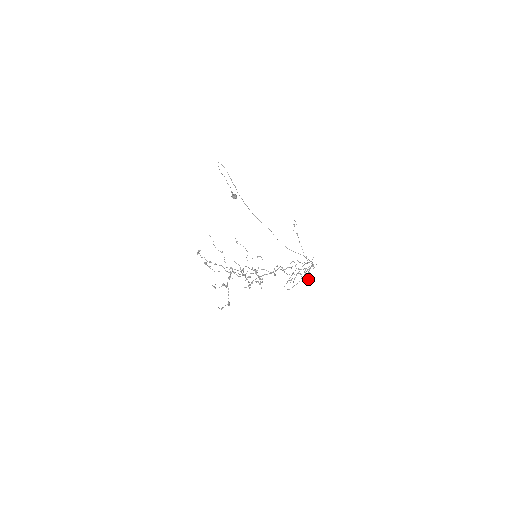
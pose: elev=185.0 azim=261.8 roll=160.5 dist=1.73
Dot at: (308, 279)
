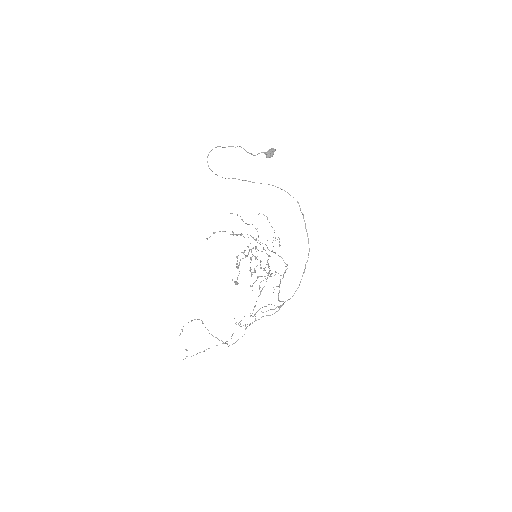
Dot at: (233, 343)
